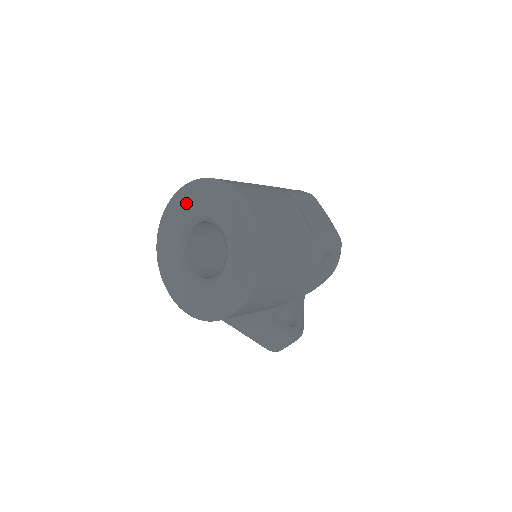
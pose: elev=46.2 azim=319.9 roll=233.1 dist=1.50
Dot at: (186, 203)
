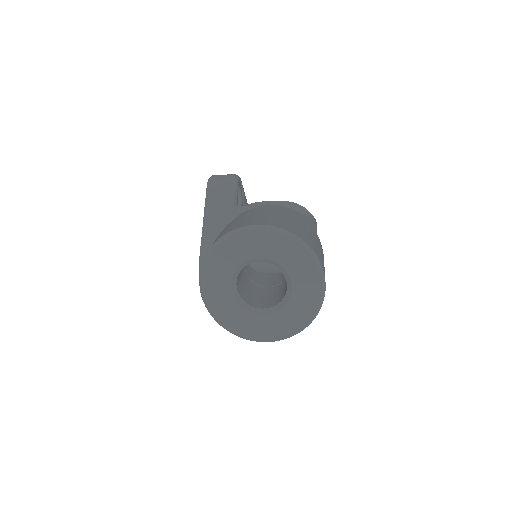
Dot at: (268, 244)
